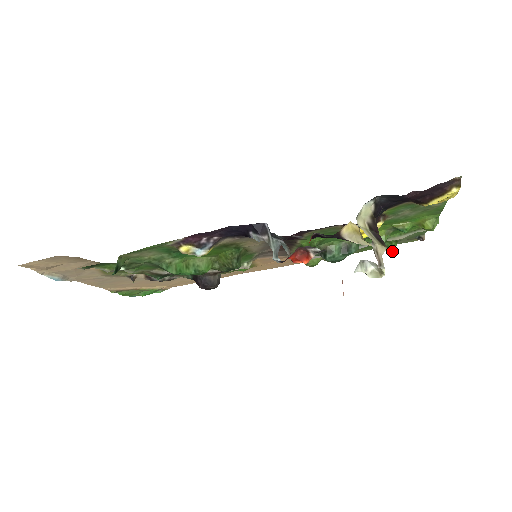
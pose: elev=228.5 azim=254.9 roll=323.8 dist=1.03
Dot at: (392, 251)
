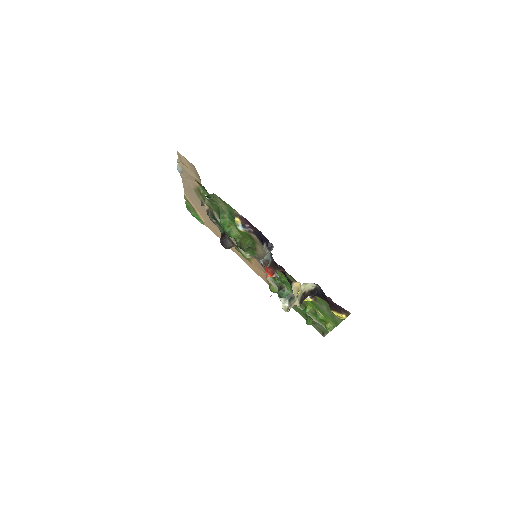
Dot at: (307, 324)
